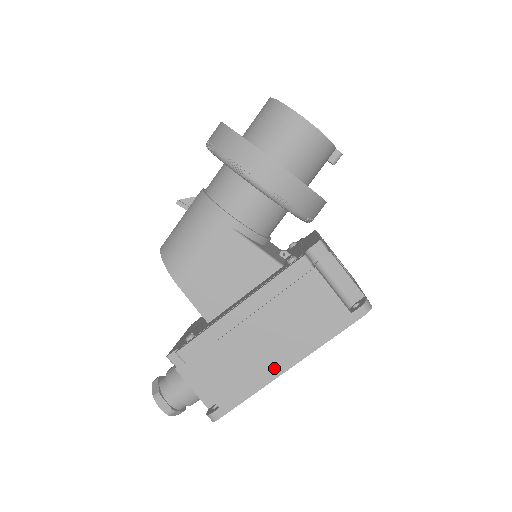
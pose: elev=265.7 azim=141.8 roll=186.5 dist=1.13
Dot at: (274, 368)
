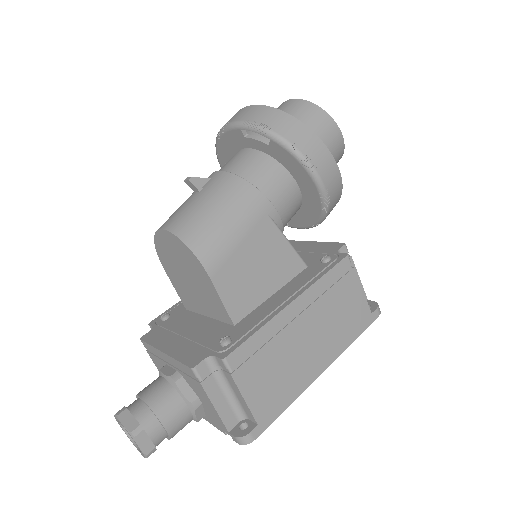
Dot at: (312, 371)
